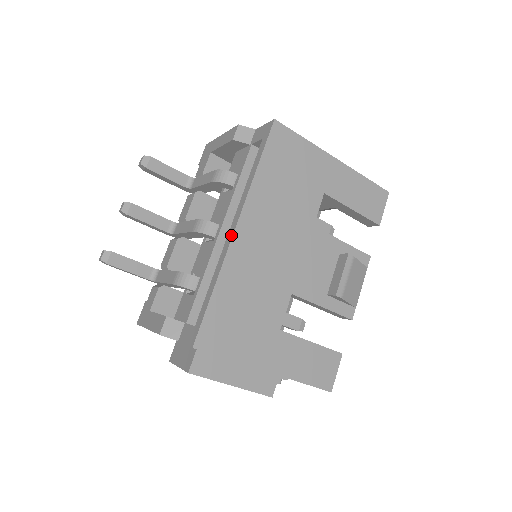
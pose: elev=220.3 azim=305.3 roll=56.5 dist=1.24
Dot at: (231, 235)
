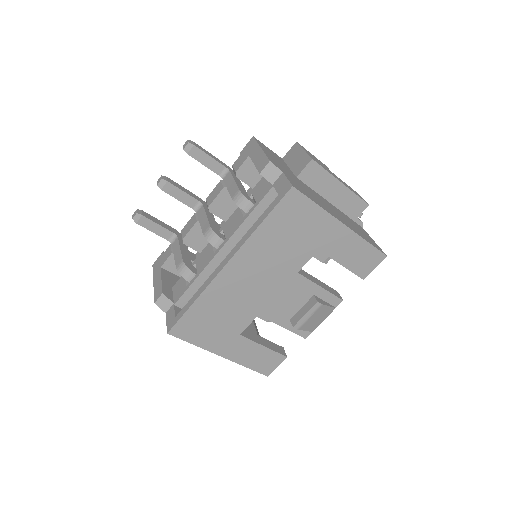
Dot at: (220, 268)
